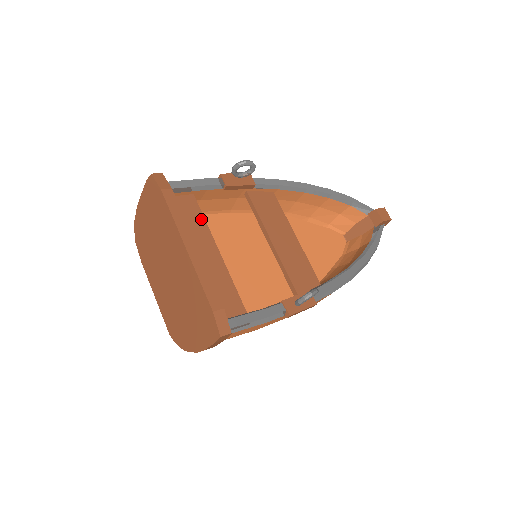
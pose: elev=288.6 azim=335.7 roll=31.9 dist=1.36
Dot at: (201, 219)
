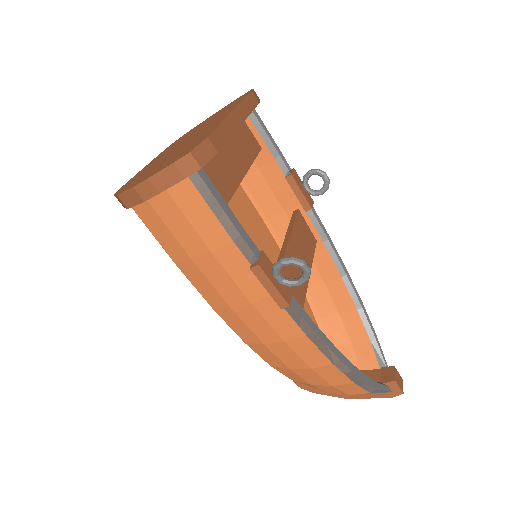
Dot at: (252, 156)
